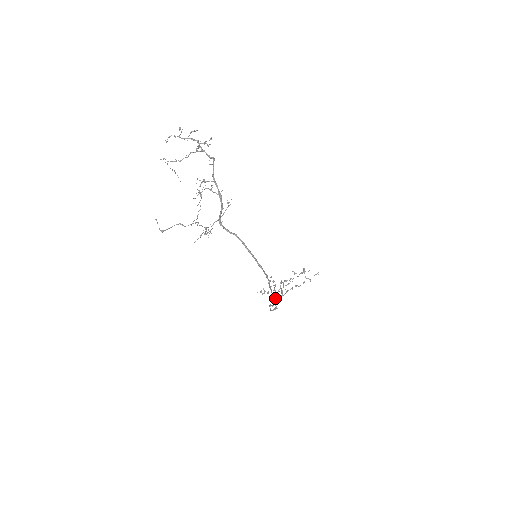
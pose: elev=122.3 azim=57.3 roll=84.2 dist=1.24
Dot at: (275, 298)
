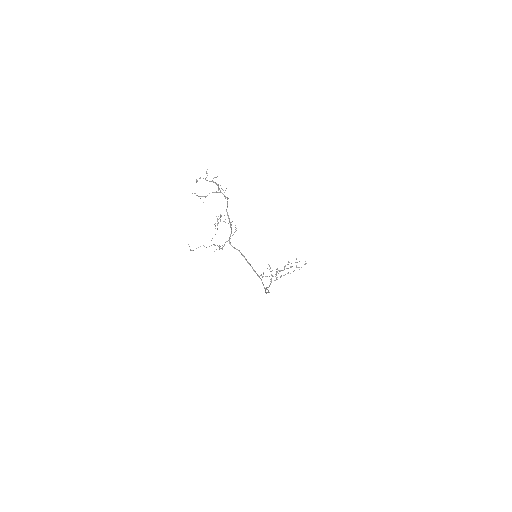
Dot at: (271, 281)
